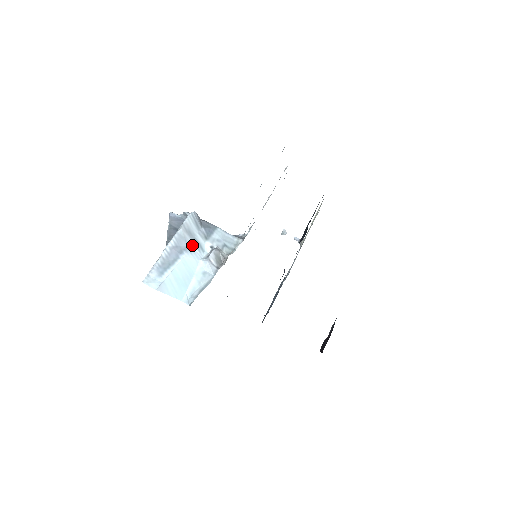
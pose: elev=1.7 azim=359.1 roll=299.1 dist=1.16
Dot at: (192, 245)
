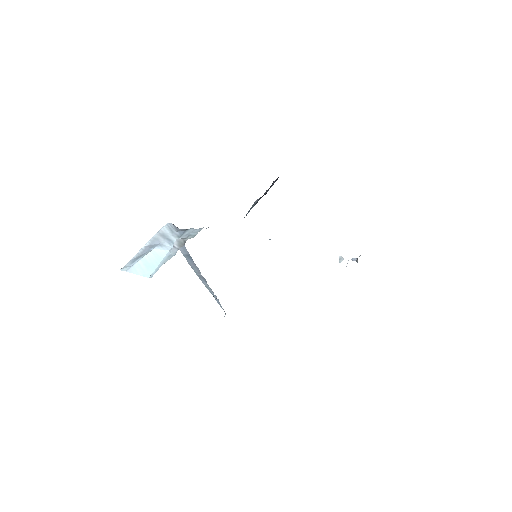
Dot at: (164, 242)
